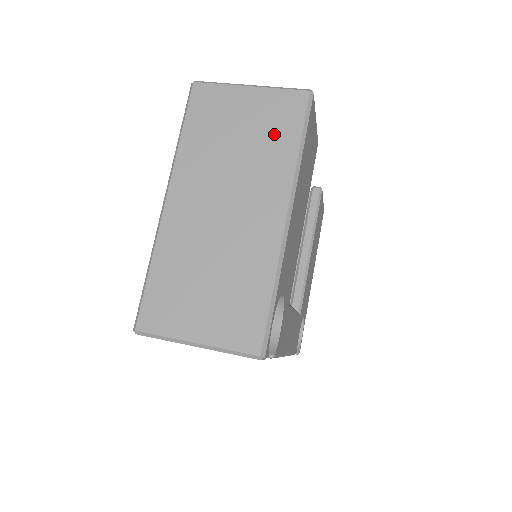
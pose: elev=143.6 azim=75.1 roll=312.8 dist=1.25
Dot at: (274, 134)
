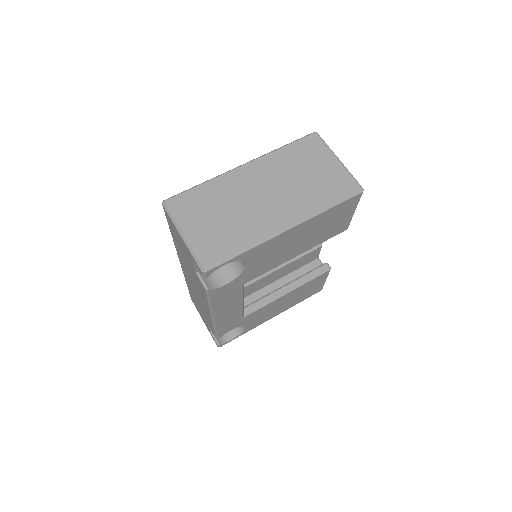
Dot at: (324, 189)
